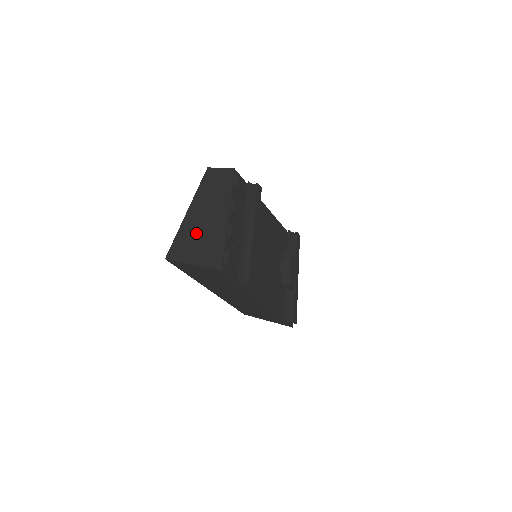
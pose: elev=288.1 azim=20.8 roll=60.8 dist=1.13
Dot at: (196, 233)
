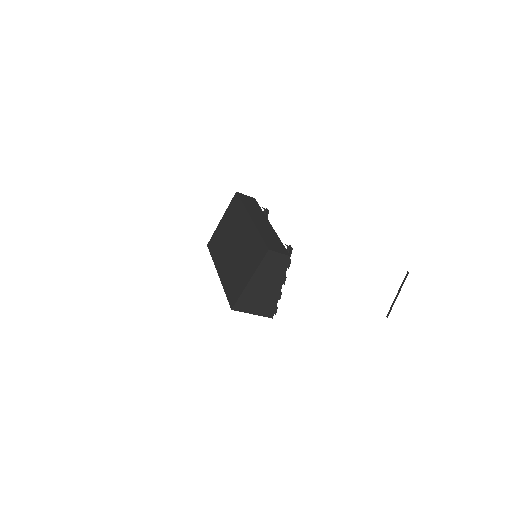
Dot at: (257, 297)
